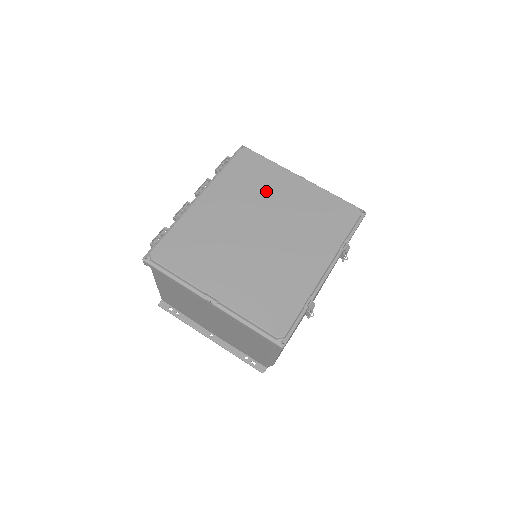
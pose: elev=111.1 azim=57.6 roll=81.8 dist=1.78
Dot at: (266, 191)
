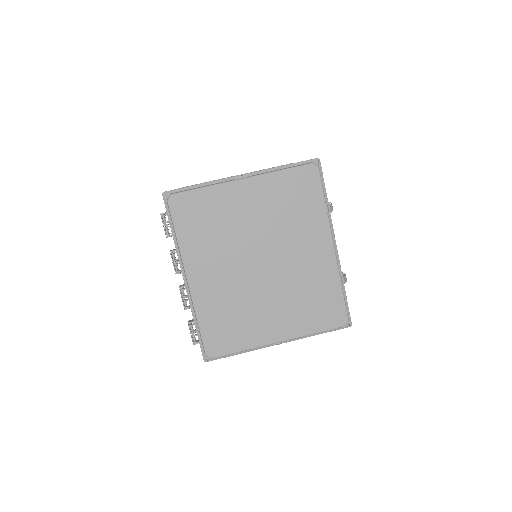
Dot at: (230, 223)
